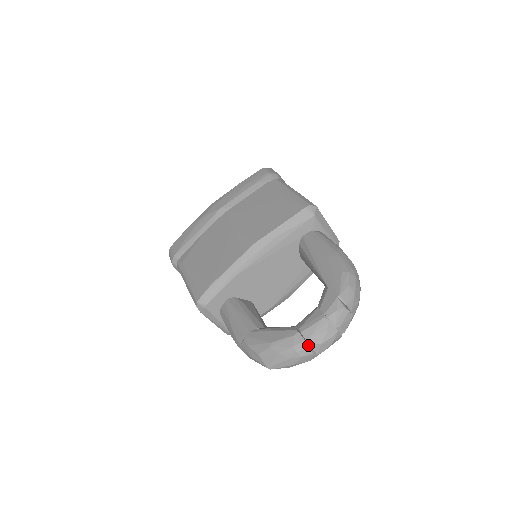
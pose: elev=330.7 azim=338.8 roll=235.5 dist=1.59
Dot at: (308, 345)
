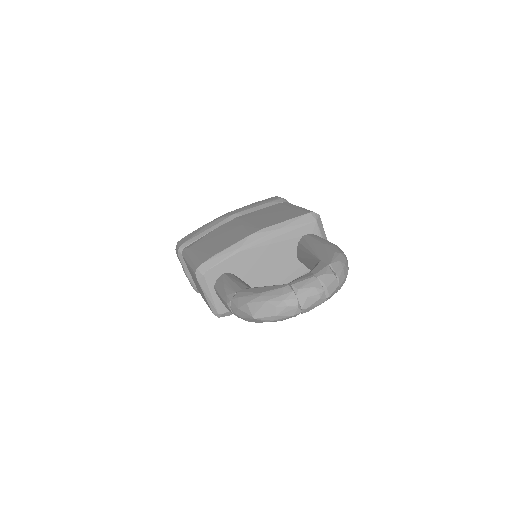
Dot at: (295, 296)
